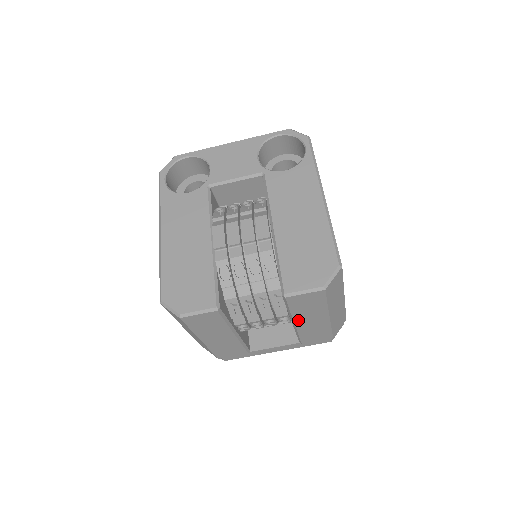
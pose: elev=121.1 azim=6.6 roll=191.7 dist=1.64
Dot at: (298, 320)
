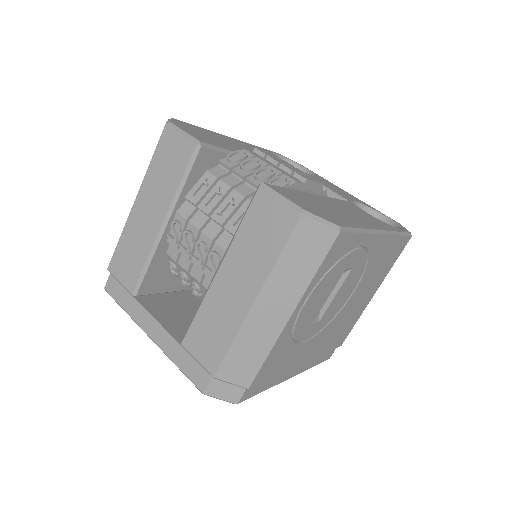
Dot at: (226, 266)
